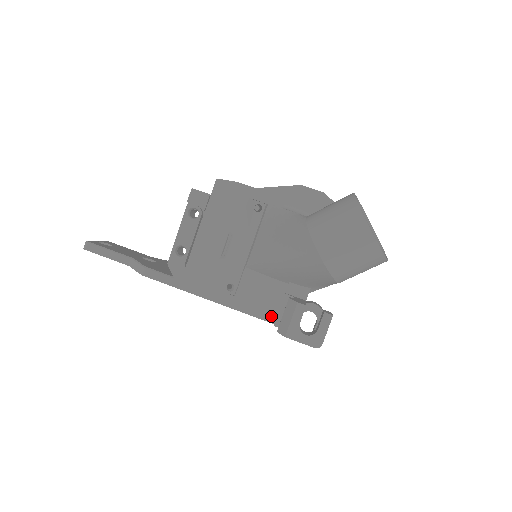
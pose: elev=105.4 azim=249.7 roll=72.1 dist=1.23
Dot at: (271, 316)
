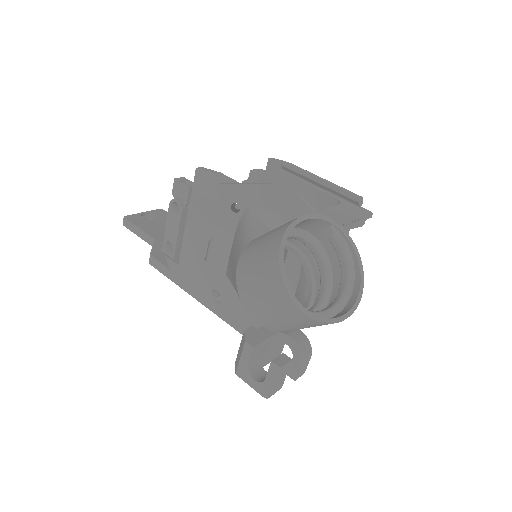
Dot at: occluded
